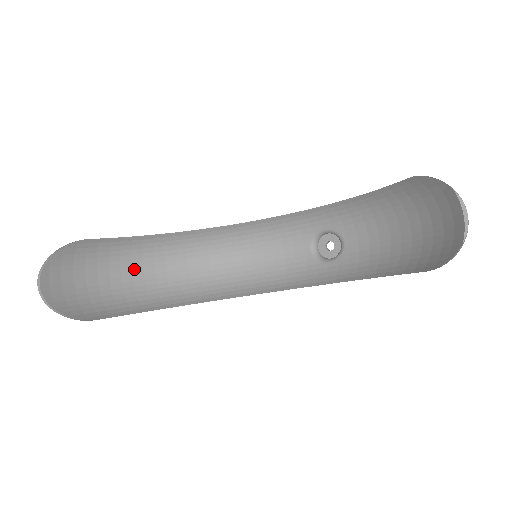
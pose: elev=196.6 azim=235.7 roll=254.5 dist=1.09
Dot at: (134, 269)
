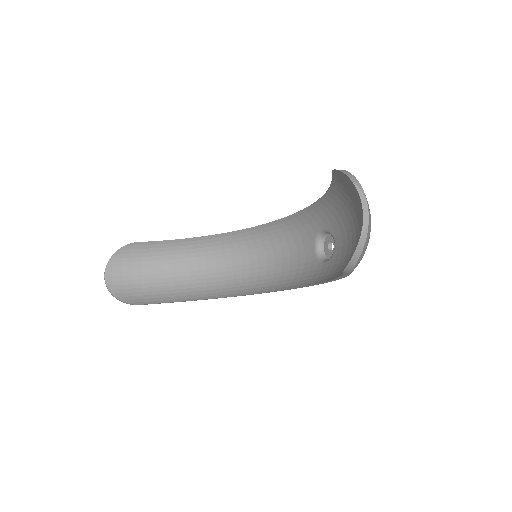
Dot at: (181, 266)
